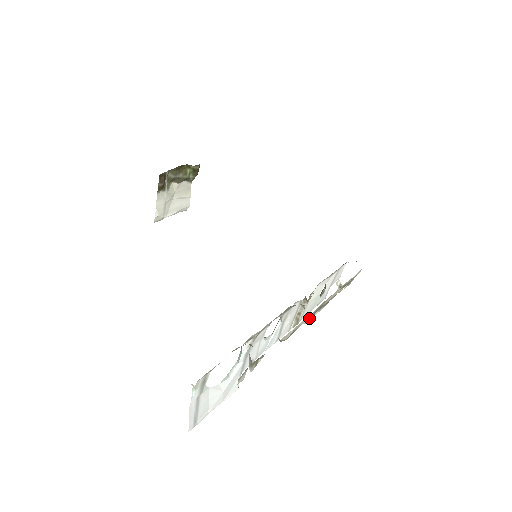
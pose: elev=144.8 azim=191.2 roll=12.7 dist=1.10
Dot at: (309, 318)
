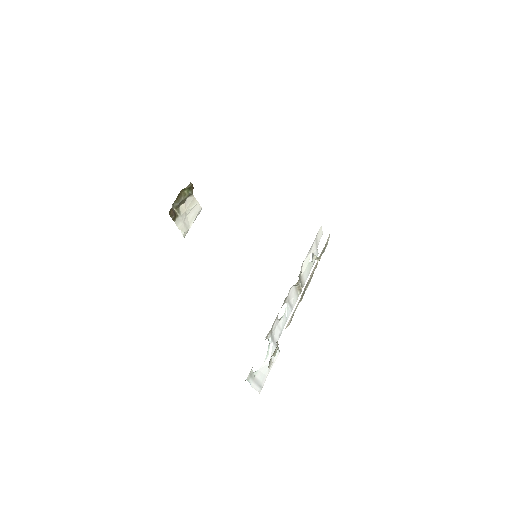
Dot at: (301, 298)
